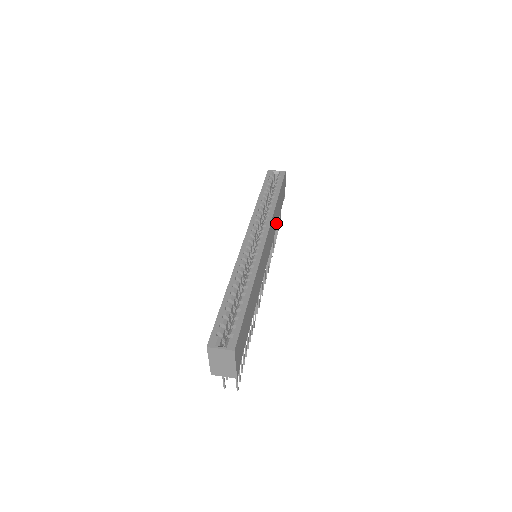
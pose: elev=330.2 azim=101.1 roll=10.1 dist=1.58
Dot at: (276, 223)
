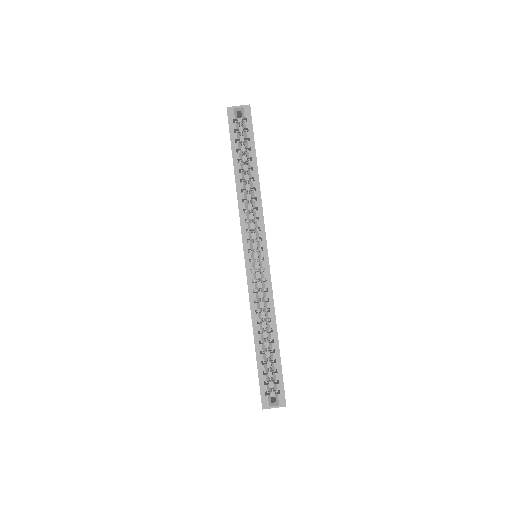
Dot at: occluded
